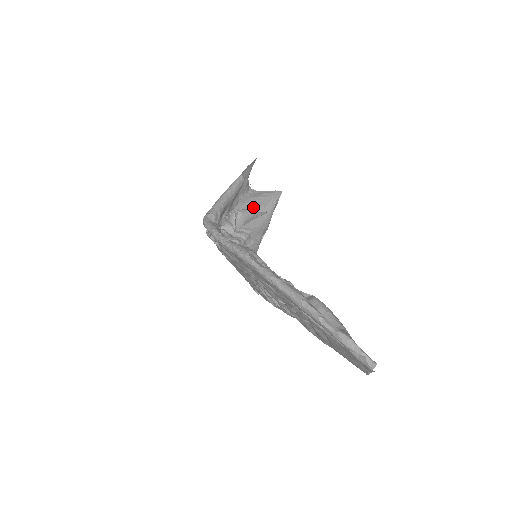
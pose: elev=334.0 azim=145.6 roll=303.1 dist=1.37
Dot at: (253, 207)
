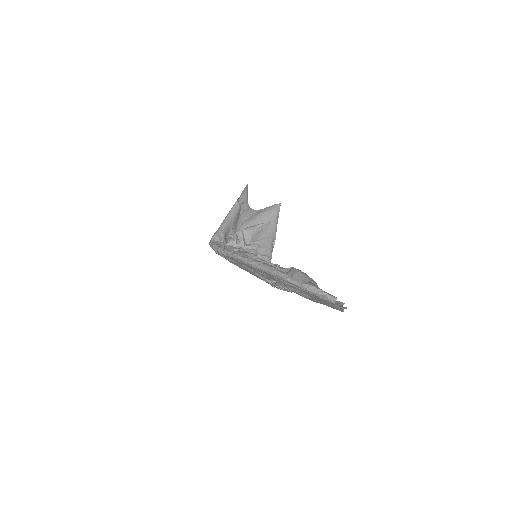
Dot at: (257, 223)
